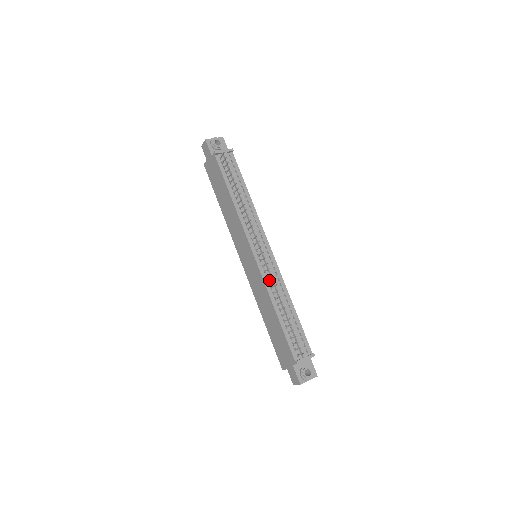
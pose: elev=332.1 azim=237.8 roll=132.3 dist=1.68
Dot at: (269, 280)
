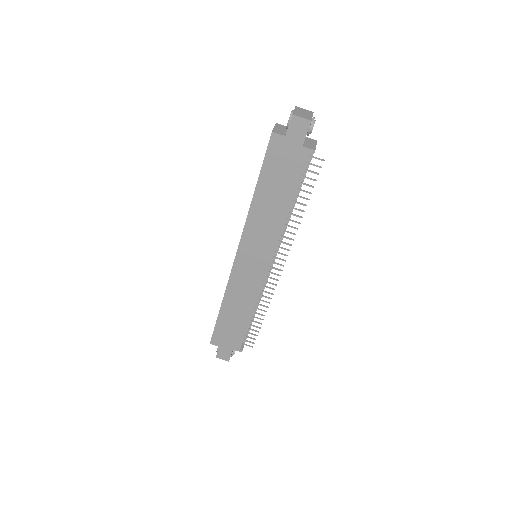
Dot at: (262, 288)
